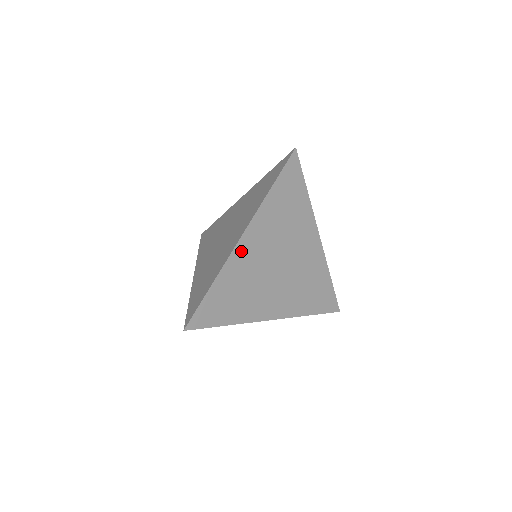
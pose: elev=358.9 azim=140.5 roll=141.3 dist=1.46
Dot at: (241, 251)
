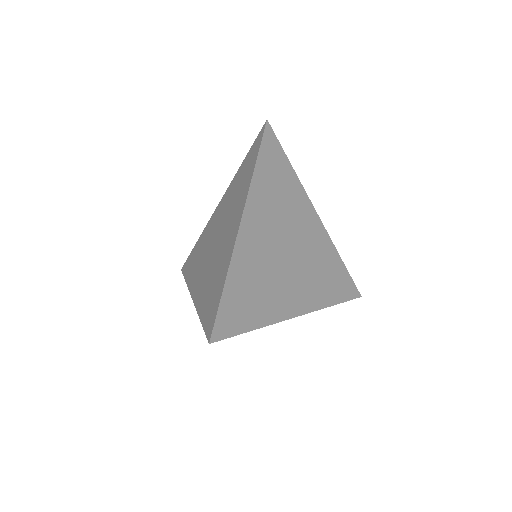
Dot at: (245, 237)
